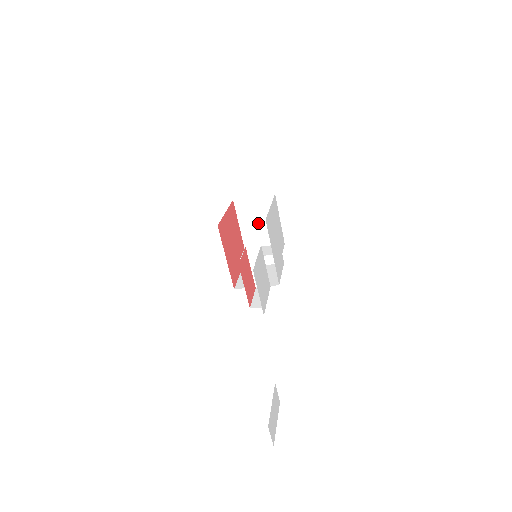
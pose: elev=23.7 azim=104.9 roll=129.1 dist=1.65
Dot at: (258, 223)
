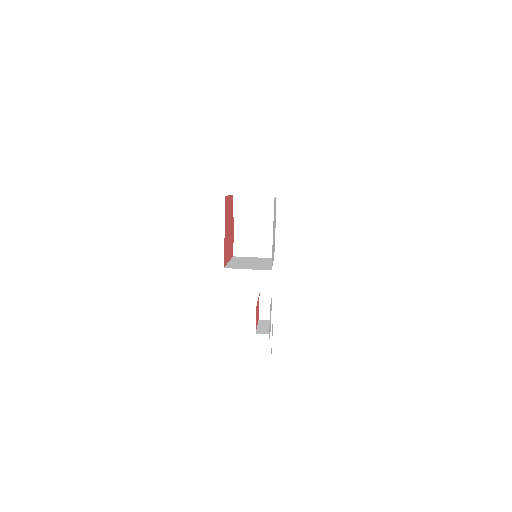
Dot at: occluded
